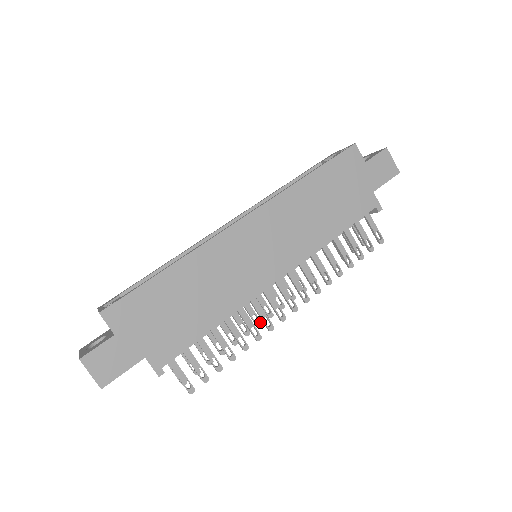
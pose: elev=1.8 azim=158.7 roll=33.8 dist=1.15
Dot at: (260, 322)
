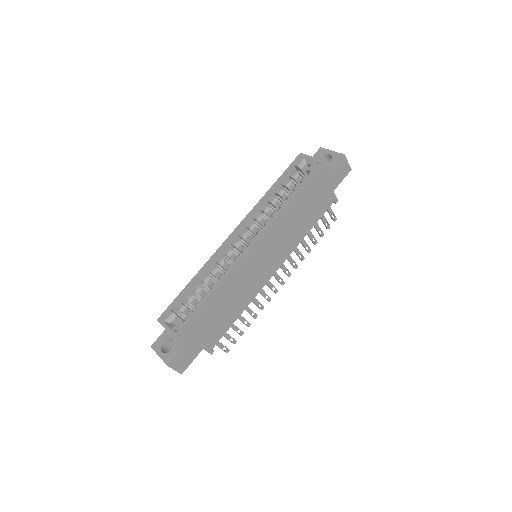
Dot at: occluded
